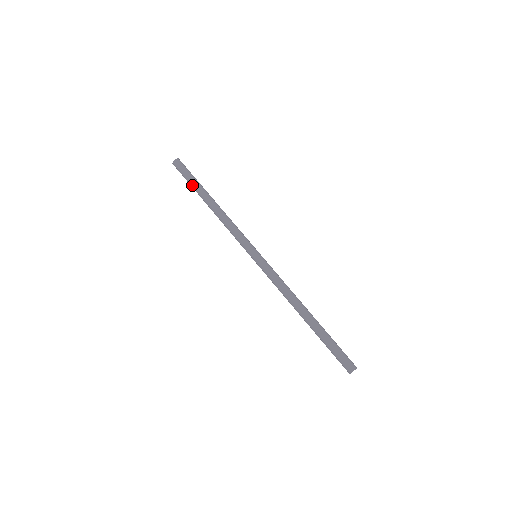
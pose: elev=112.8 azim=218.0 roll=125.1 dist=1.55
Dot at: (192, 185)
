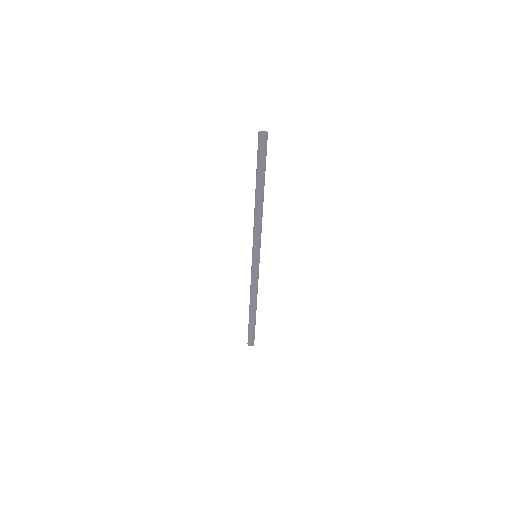
Dot at: (257, 168)
